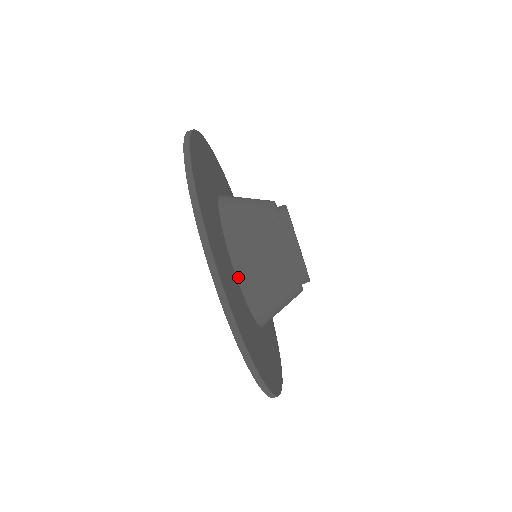
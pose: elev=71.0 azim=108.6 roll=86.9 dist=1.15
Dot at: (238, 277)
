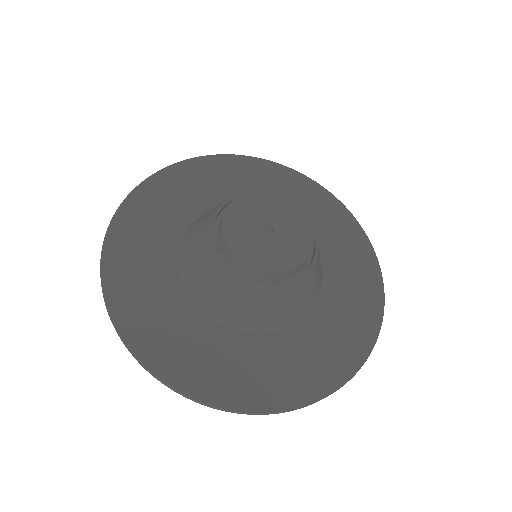
Dot at: (261, 332)
